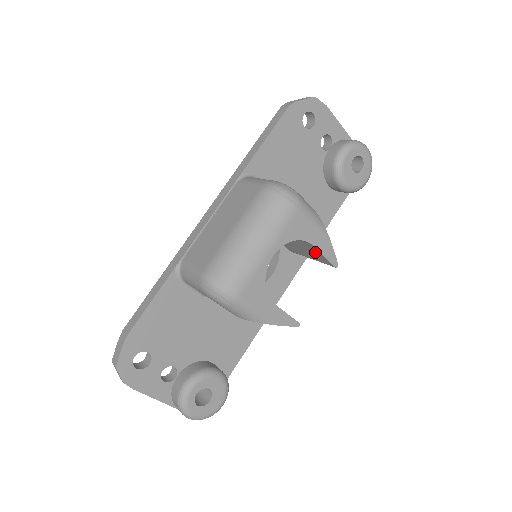
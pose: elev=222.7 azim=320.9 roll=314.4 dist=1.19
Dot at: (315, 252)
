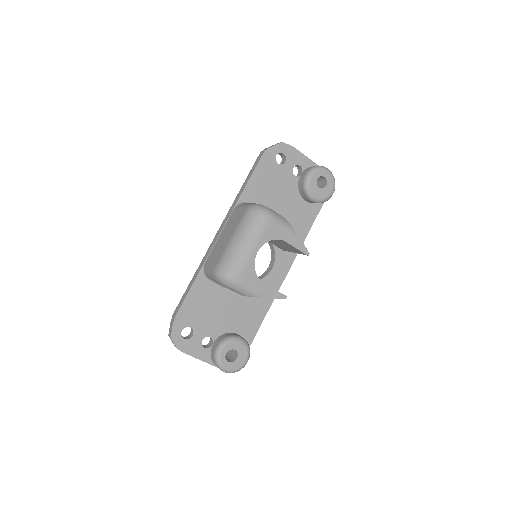
Dot at: (291, 247)
